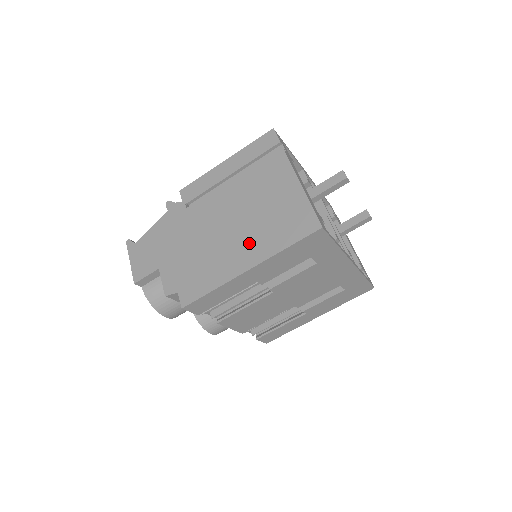
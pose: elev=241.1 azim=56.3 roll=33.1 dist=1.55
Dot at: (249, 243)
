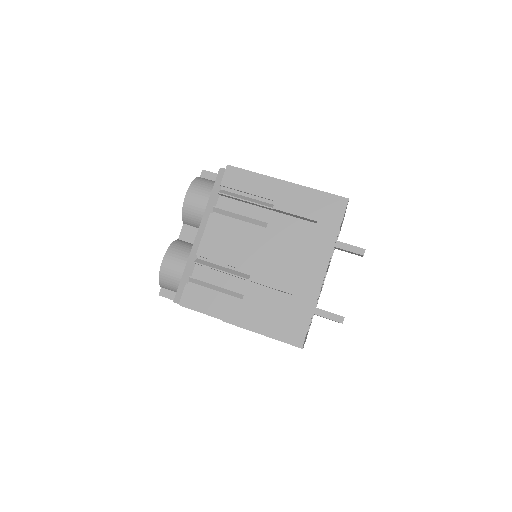
Dot at: occluded
